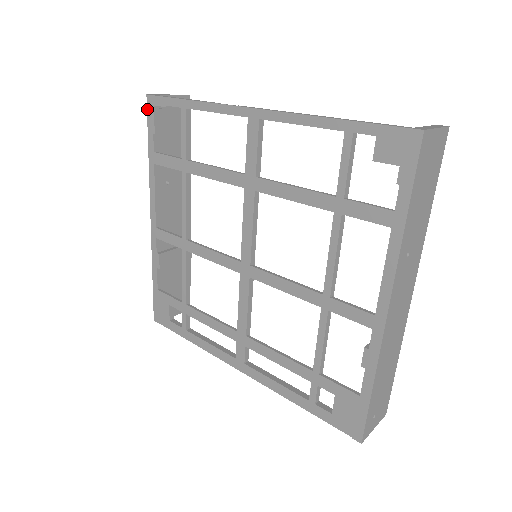
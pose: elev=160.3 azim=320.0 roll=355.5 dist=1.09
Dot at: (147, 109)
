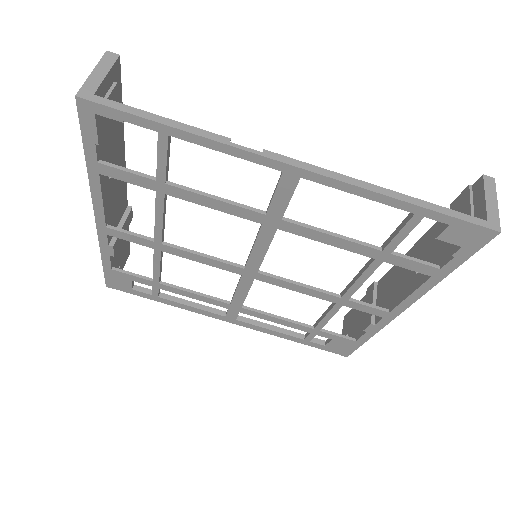
Dot at: (78, 114)
